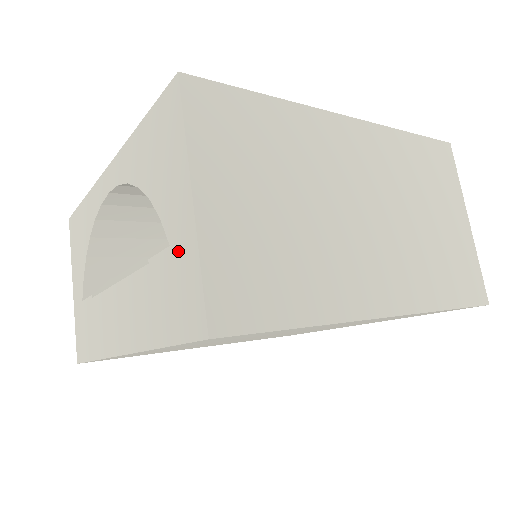
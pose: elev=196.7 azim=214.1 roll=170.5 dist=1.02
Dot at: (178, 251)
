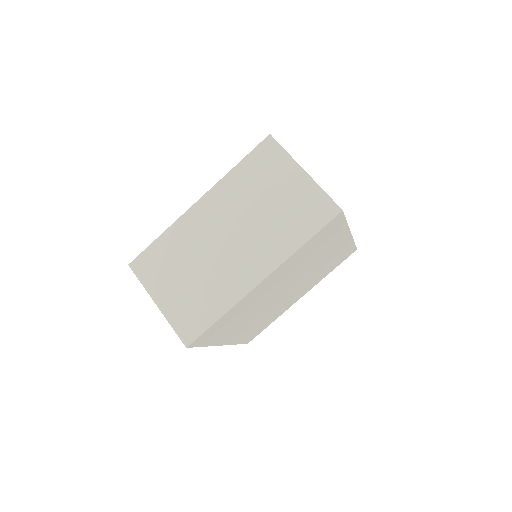
Dot at: occluded
